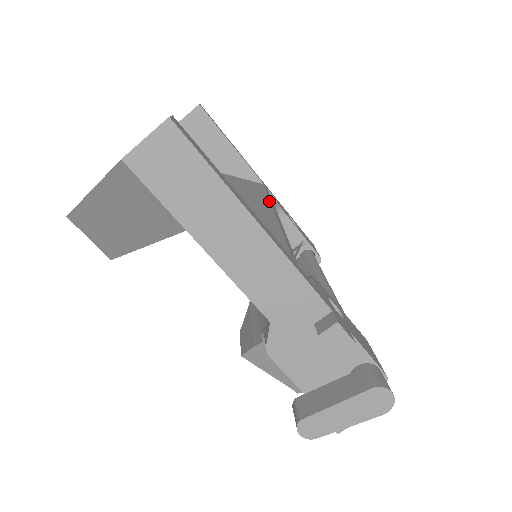
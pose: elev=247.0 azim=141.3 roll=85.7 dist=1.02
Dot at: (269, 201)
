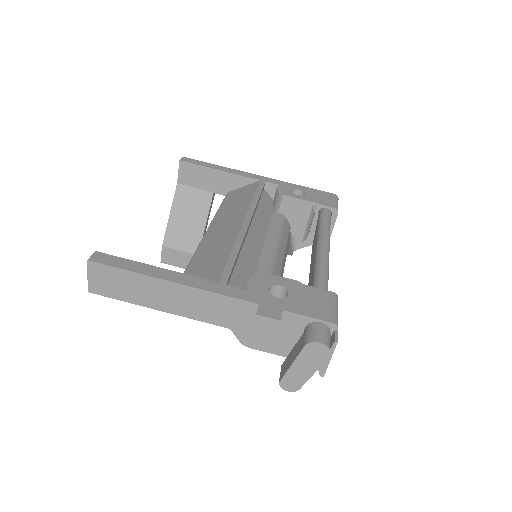
Dot at: (248, 208)
